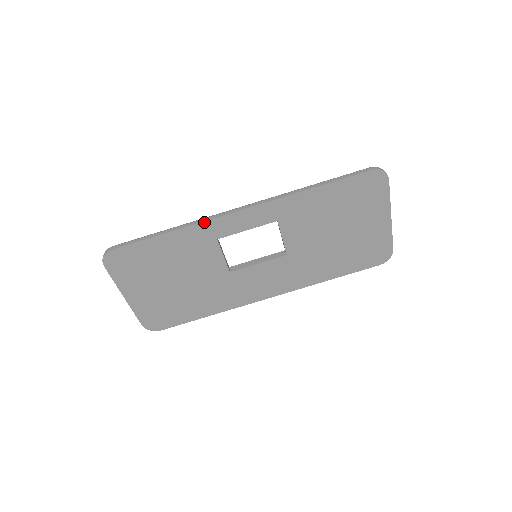
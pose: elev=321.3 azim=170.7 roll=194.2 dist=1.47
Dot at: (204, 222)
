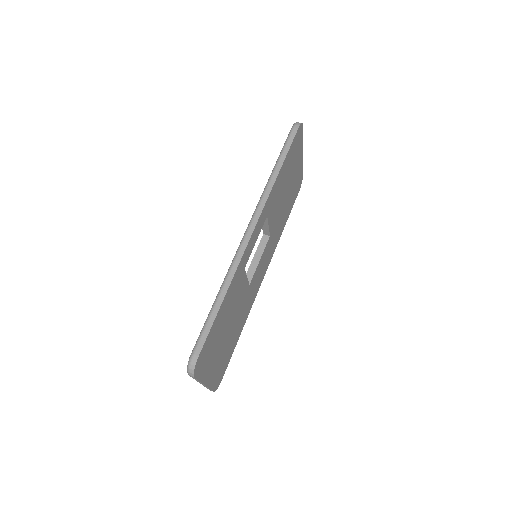
Dot at: (239, 264)
